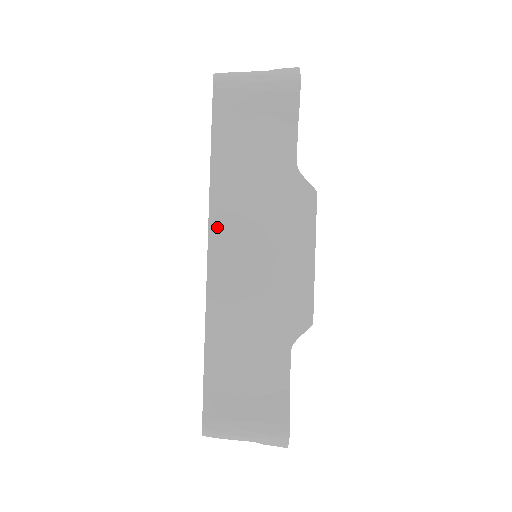
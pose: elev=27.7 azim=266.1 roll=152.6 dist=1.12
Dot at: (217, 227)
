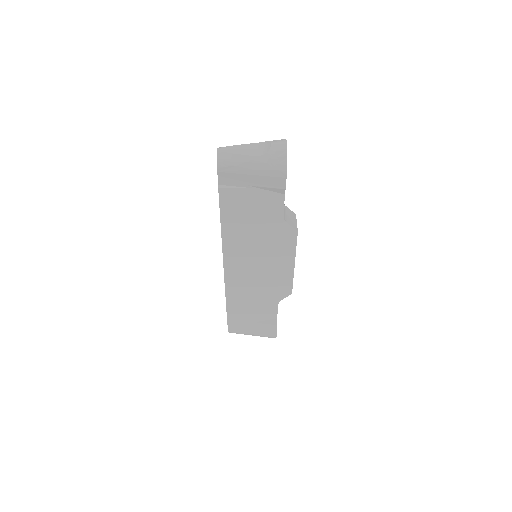
Dot at: (228, 252)
